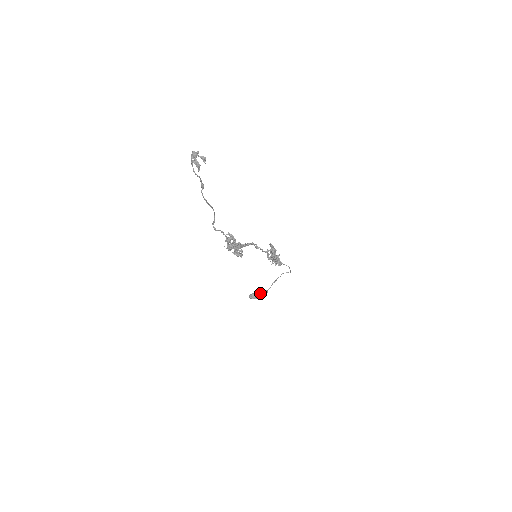
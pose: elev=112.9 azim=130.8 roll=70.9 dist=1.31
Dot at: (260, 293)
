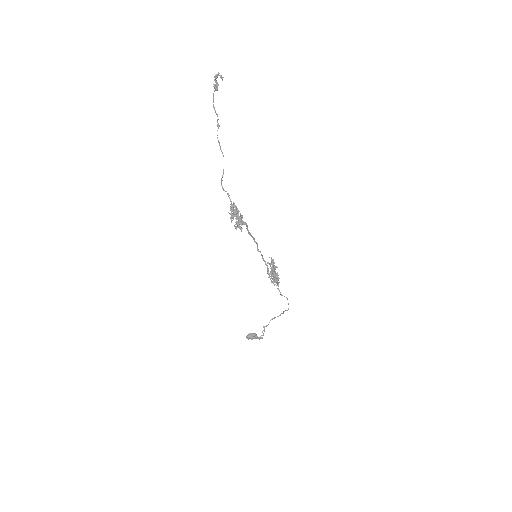
Dot at: occluded
